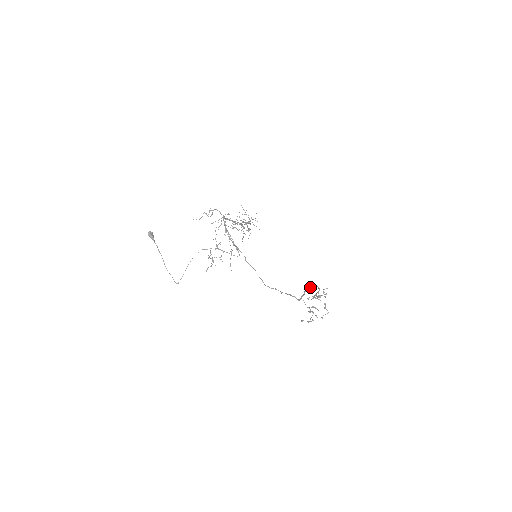
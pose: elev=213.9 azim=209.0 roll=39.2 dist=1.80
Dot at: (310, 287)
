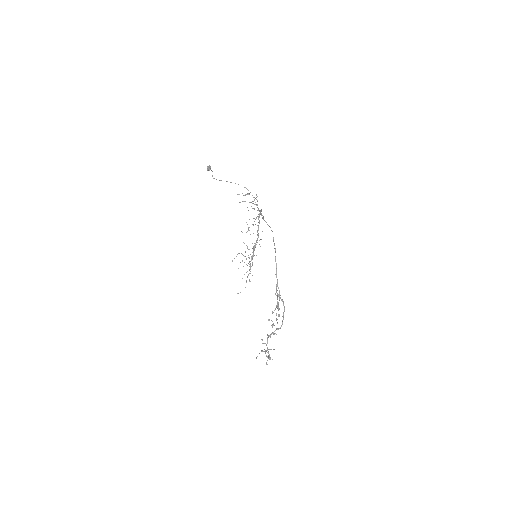
Dot at: occluded
